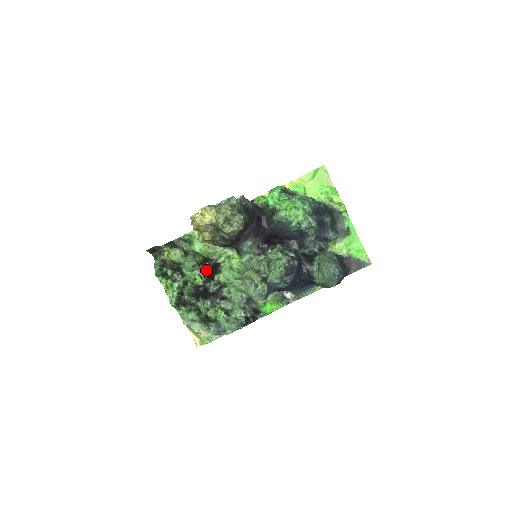
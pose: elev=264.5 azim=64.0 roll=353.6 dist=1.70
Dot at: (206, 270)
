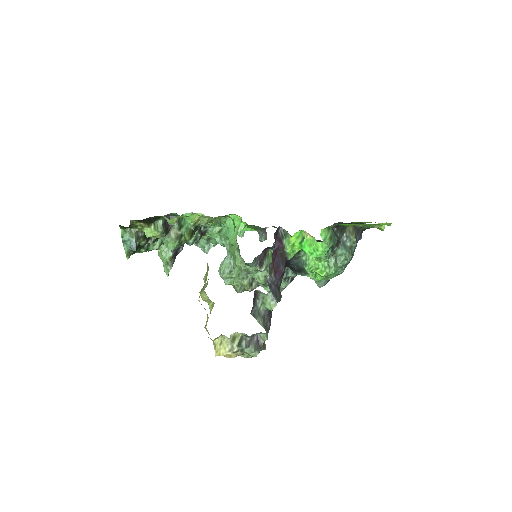
Dot at: (190, 239)
